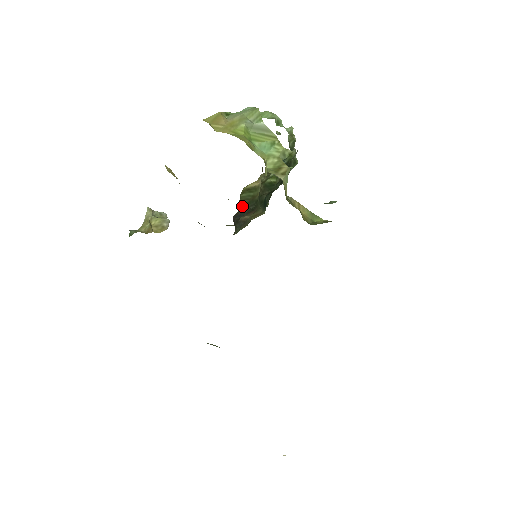
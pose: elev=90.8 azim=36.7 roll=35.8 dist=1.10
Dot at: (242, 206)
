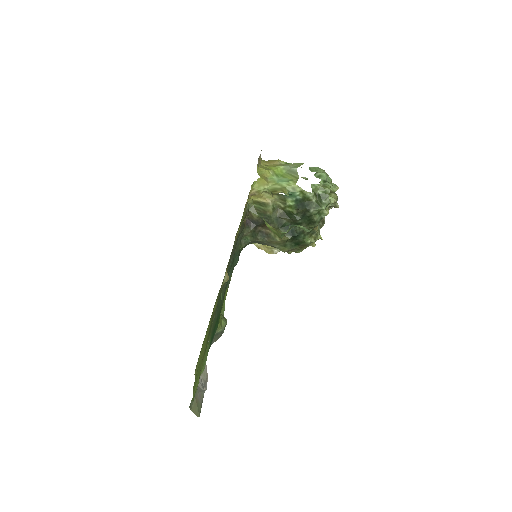
Dot at: (253, 213)
